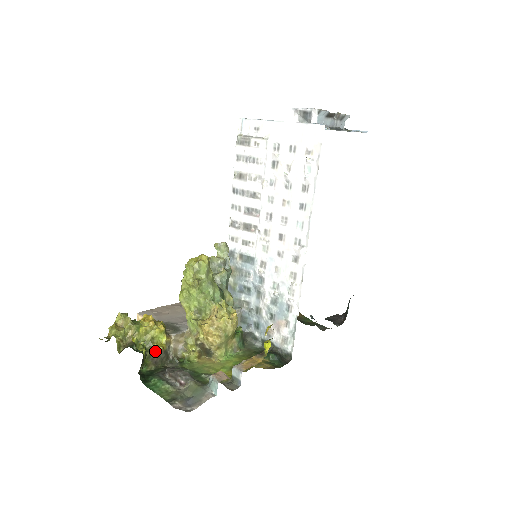
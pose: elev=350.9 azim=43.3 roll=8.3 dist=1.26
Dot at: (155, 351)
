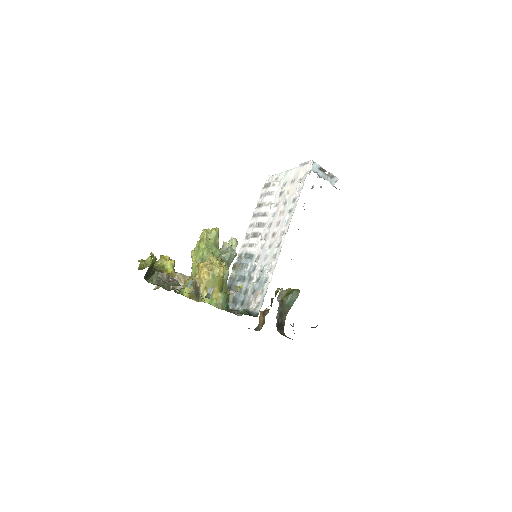
Dot at: (162, 272)
